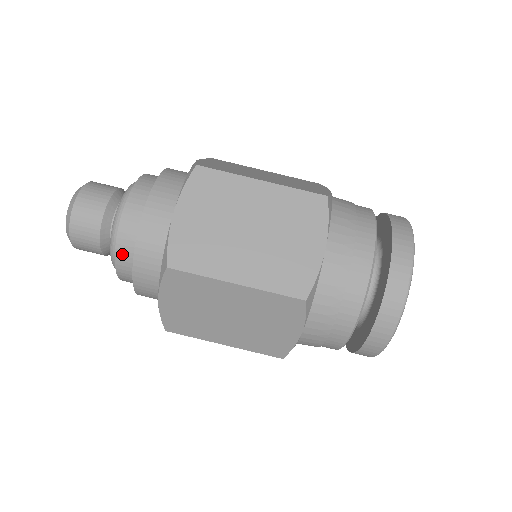
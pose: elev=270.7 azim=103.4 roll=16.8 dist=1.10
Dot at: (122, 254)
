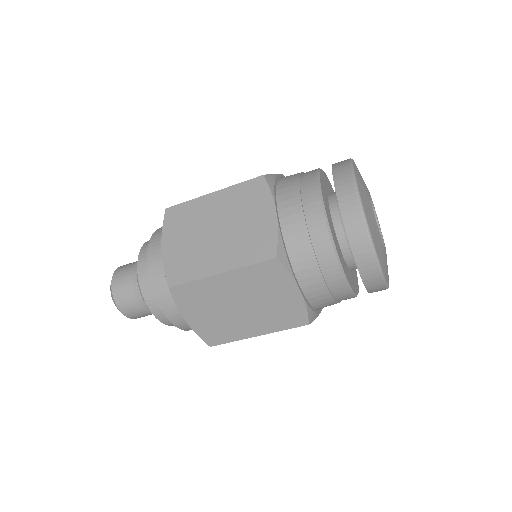
Dot at: occluded
